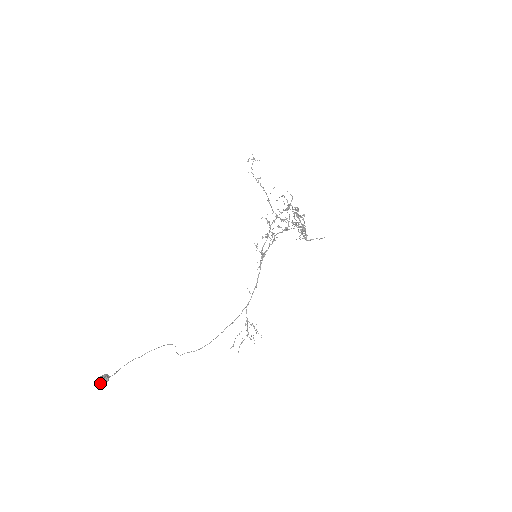
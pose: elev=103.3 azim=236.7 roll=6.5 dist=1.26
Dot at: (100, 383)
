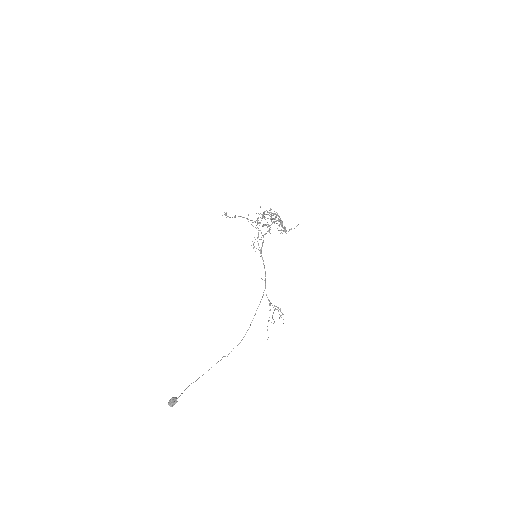
Dot at: (171, 405)
